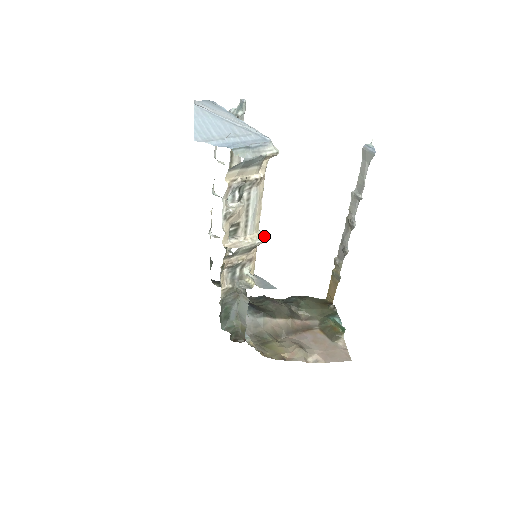
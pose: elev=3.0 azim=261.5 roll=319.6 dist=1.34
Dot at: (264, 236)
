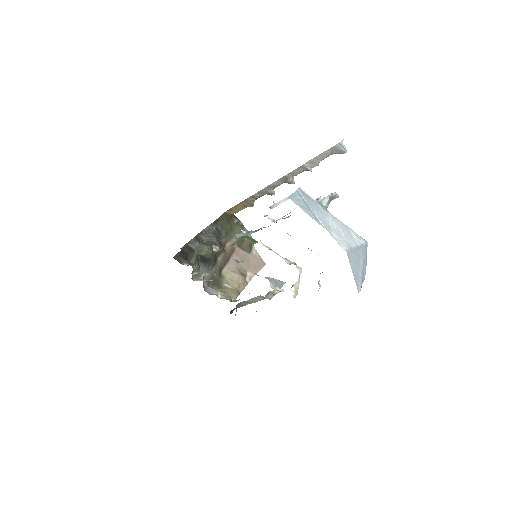
Dot at: (299, 267)
